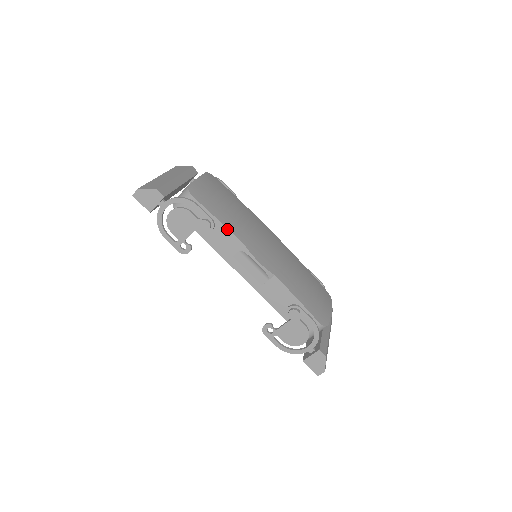
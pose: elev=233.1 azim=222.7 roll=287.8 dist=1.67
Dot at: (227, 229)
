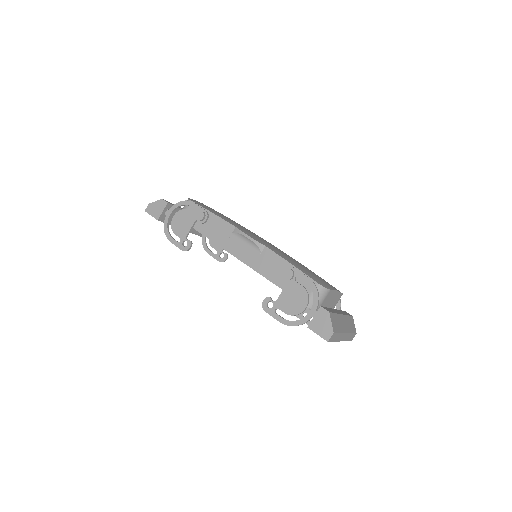
Dot at: (220, 218)
